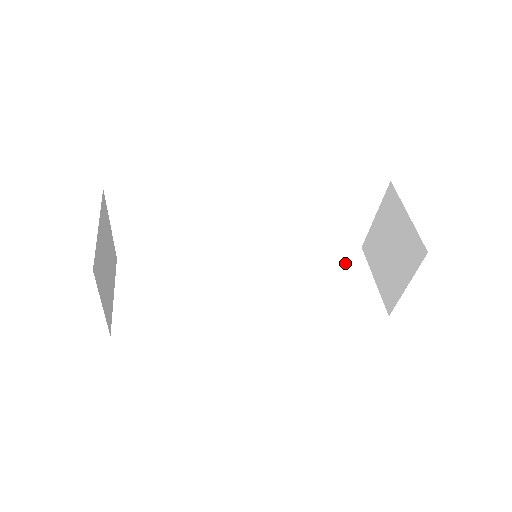
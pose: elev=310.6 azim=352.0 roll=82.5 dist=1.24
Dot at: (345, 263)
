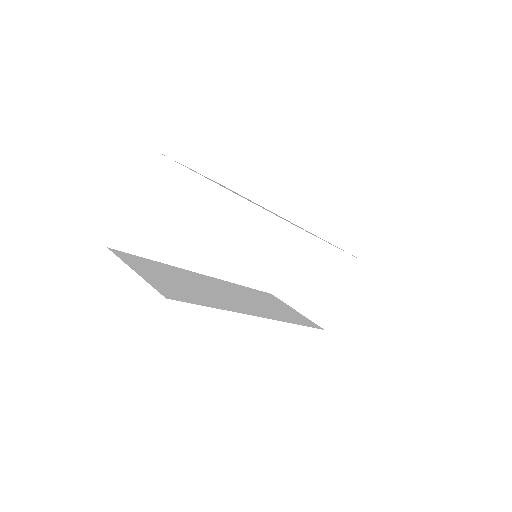
Dot at: (273, 299)
